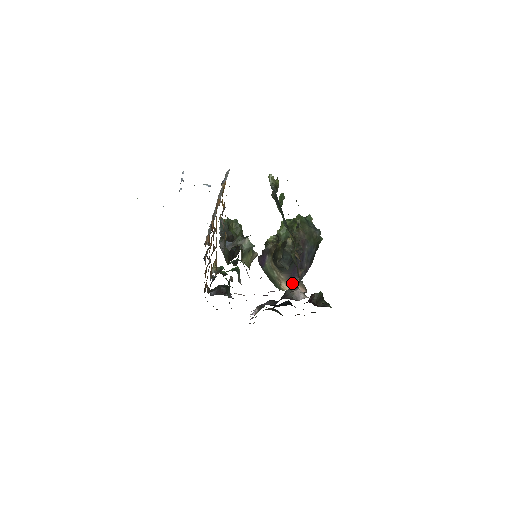
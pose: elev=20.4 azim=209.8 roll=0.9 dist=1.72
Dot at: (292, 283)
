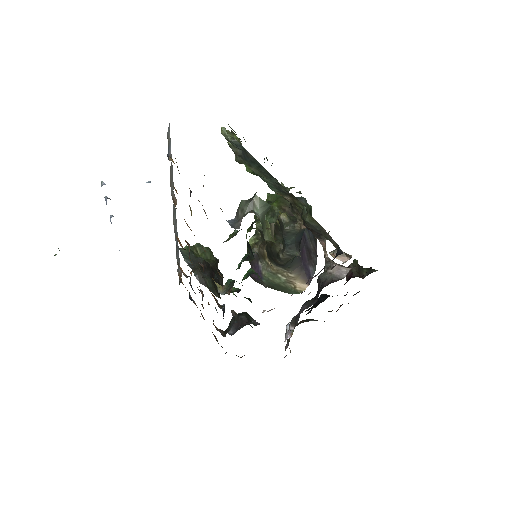
Dot at: (308, 276)
